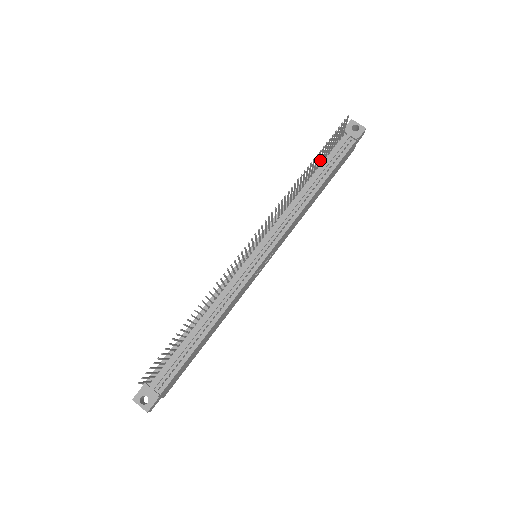
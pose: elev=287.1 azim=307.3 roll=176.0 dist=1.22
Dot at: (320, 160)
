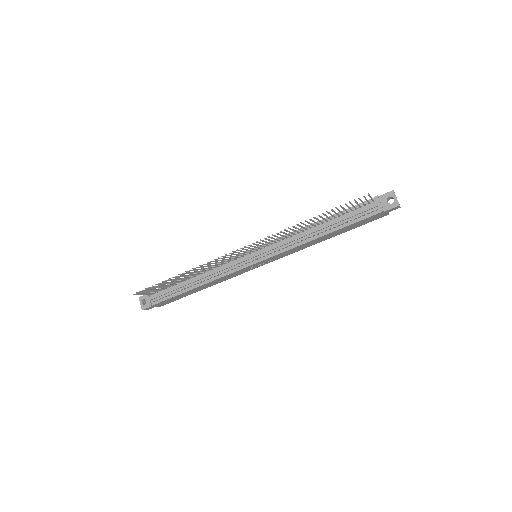
Dot at: (337, 214)
